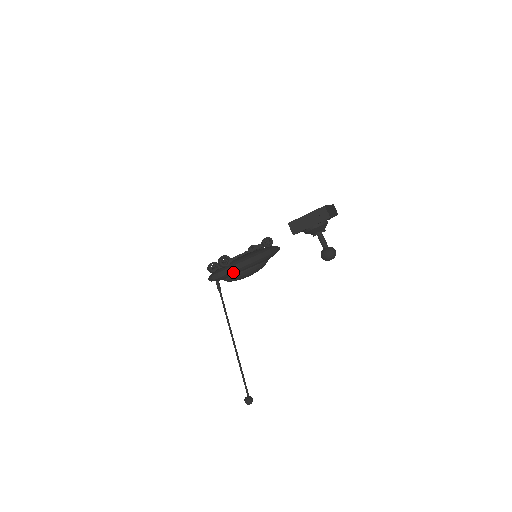
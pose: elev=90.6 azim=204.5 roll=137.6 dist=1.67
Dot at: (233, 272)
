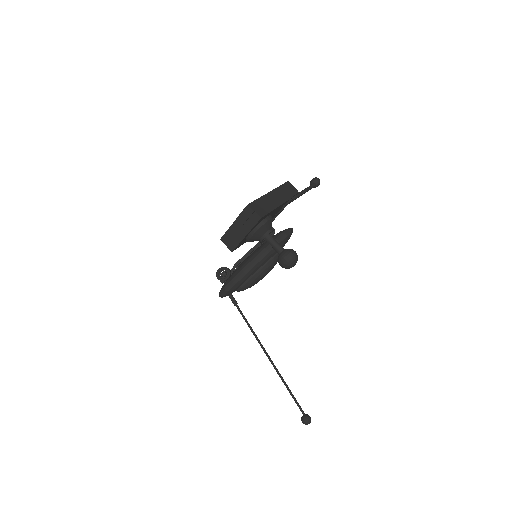
Dot at: (240, 281)
